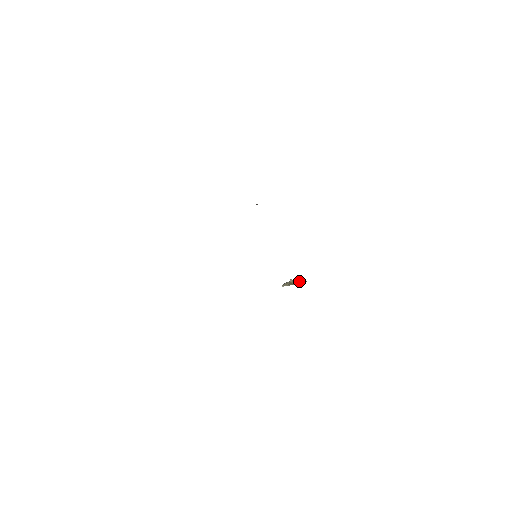
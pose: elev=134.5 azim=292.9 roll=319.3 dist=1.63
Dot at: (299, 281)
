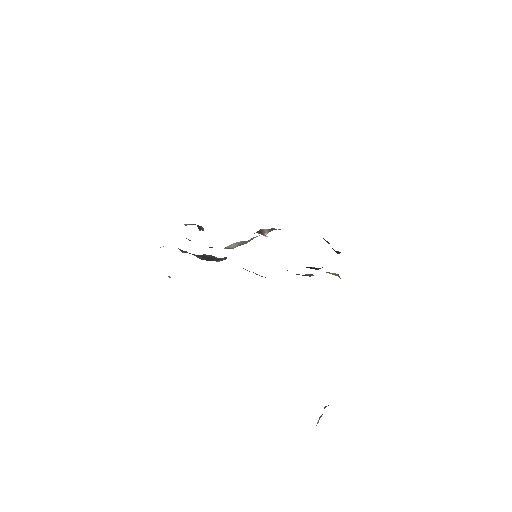
Dot at: occluded
